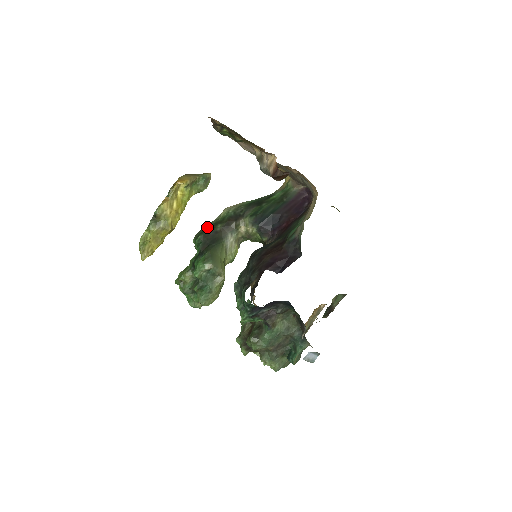
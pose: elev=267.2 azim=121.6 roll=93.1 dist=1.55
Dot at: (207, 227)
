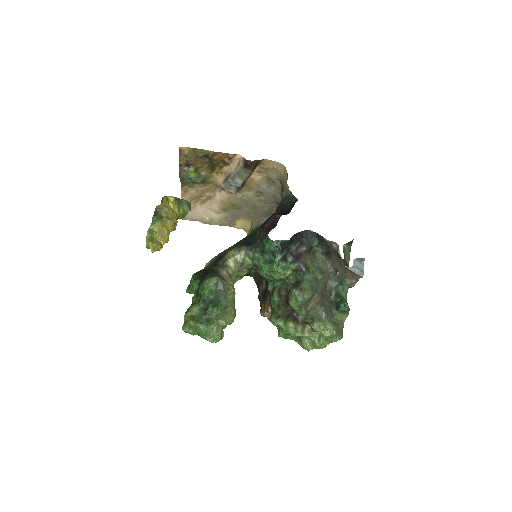
Dot at: occluded
